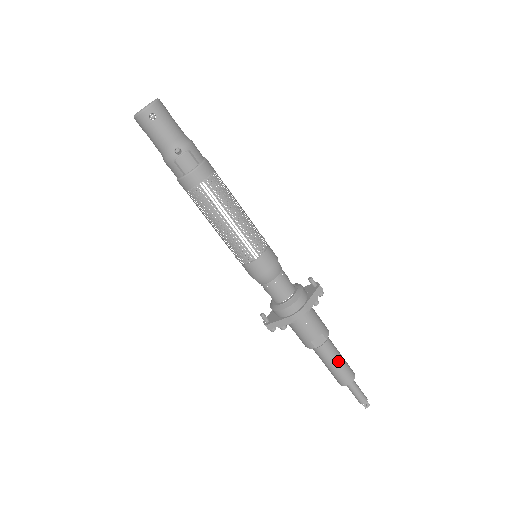
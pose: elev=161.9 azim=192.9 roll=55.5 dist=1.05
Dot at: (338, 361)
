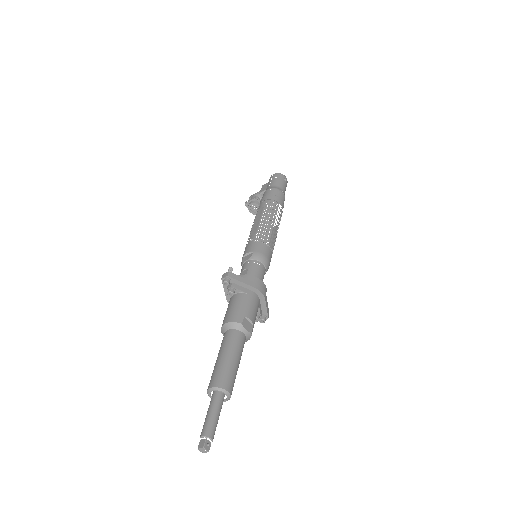
Dot at: (239, 361)
